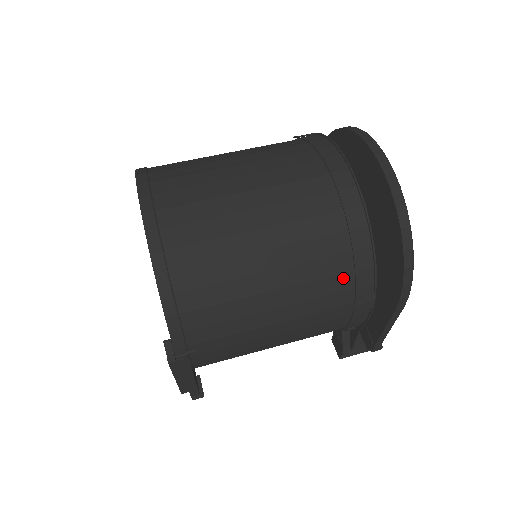
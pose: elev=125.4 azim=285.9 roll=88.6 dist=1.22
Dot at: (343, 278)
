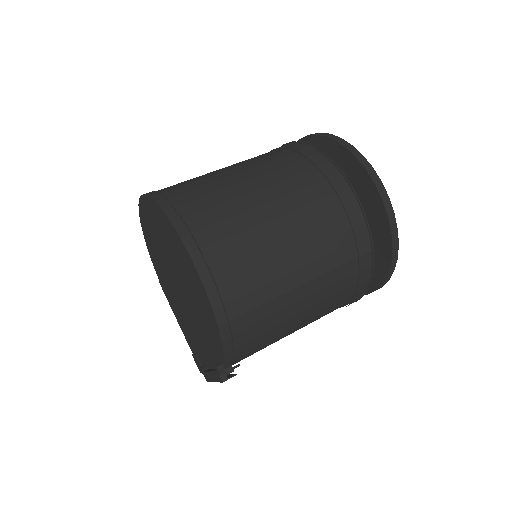
Dot at: (349, 290)
